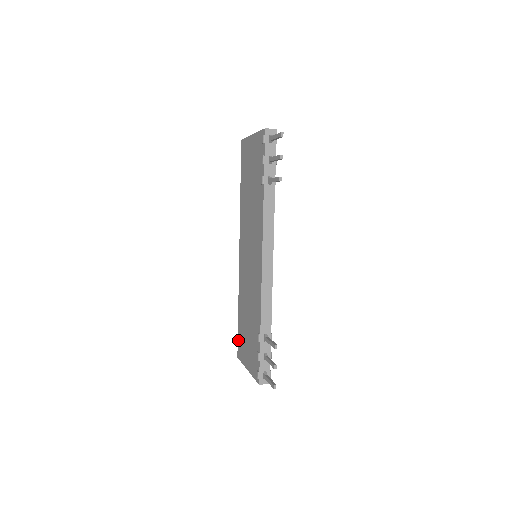
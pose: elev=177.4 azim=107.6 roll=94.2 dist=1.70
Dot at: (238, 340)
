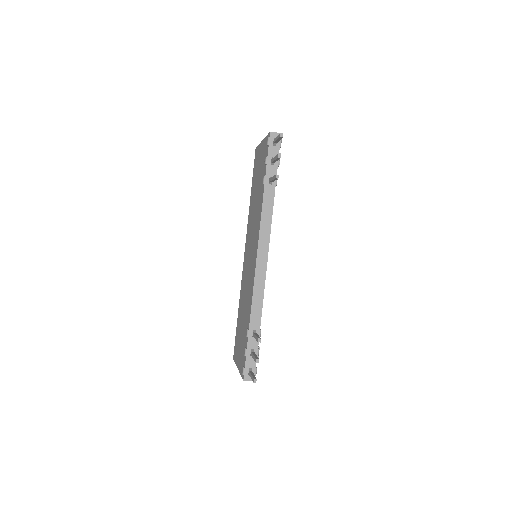
Dot at: (235, 341)
